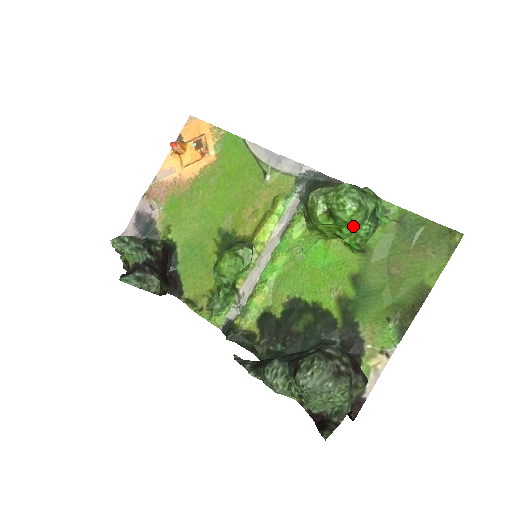
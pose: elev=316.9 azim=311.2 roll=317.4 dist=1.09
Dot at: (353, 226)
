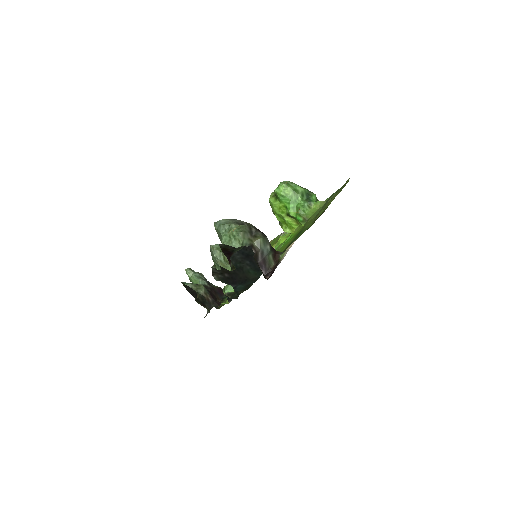
Dot at: (290, 200)
